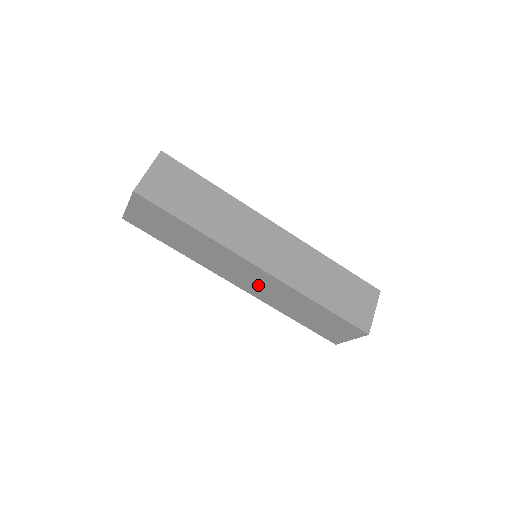
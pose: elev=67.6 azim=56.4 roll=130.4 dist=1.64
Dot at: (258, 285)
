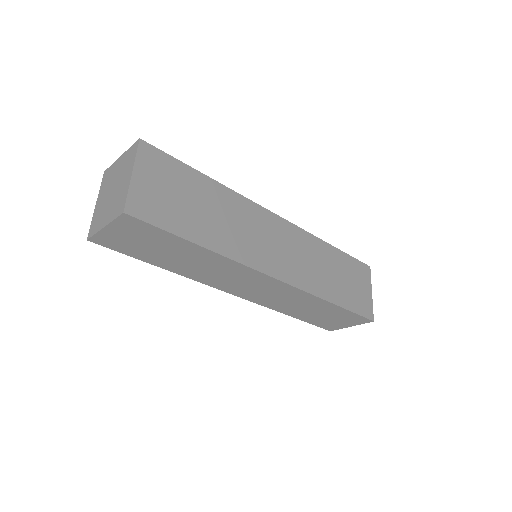
Dot at: occluded
